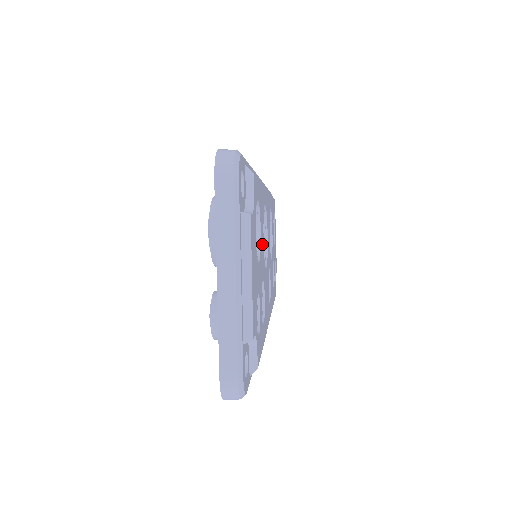
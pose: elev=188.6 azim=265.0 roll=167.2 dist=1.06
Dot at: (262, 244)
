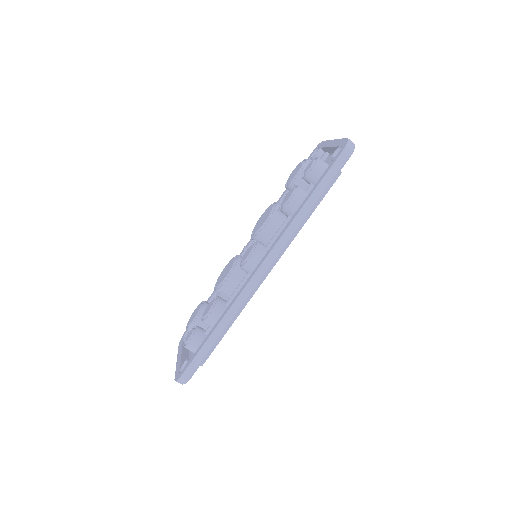
Dot at: occluded
